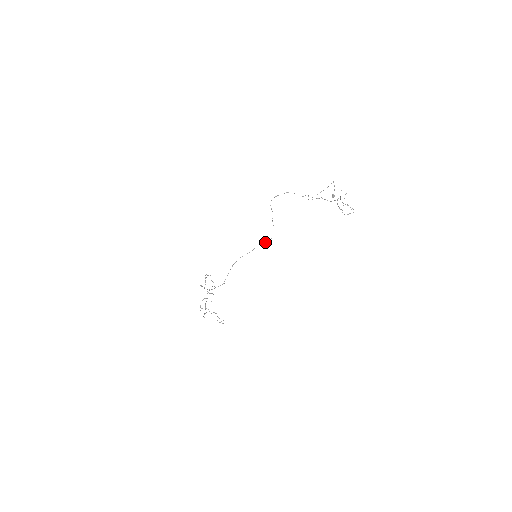
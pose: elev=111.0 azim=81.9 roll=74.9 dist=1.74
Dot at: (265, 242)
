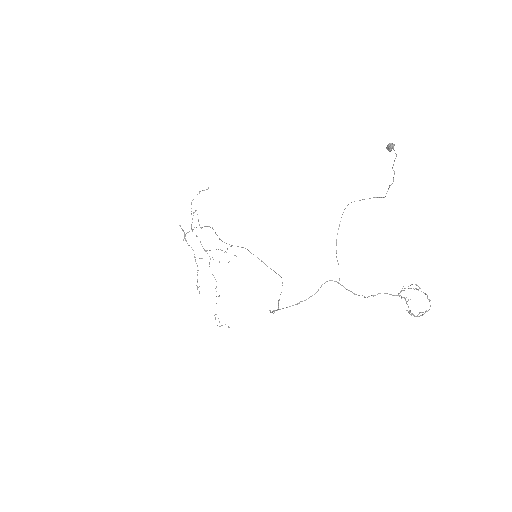
Dot at: occluded
